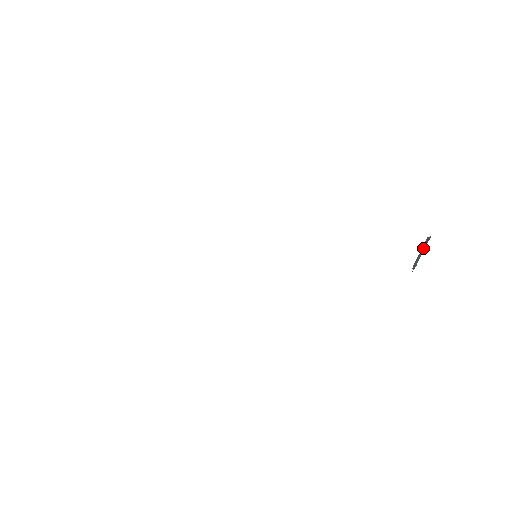
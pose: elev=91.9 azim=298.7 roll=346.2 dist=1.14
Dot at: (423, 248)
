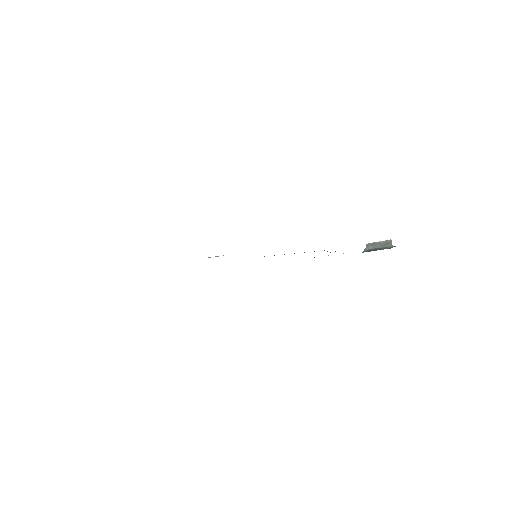
Dot at: (383, 244)
